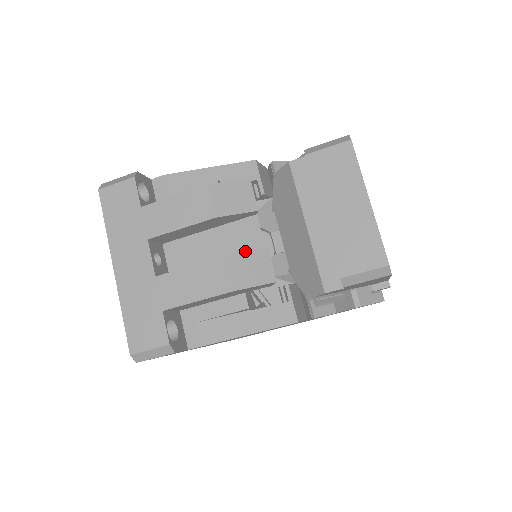
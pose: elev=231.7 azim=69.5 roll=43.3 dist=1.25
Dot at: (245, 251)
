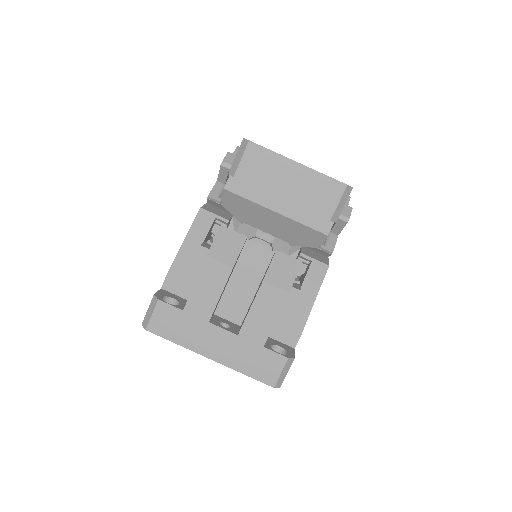
Dot at: (264, 265)
